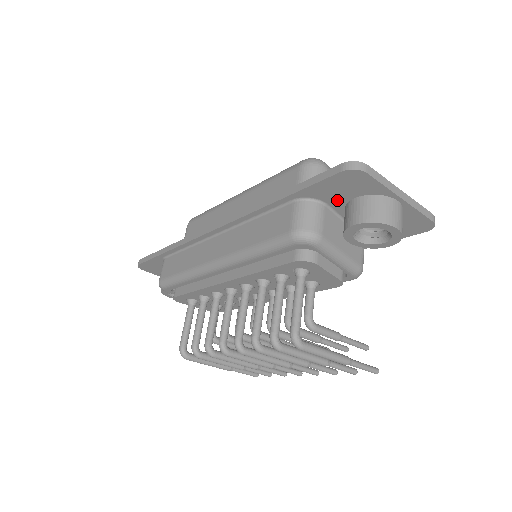
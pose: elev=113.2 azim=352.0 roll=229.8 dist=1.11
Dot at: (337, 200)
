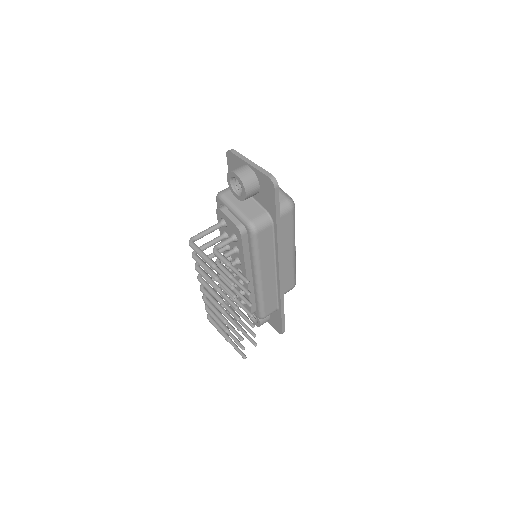
Dot at: occluded
